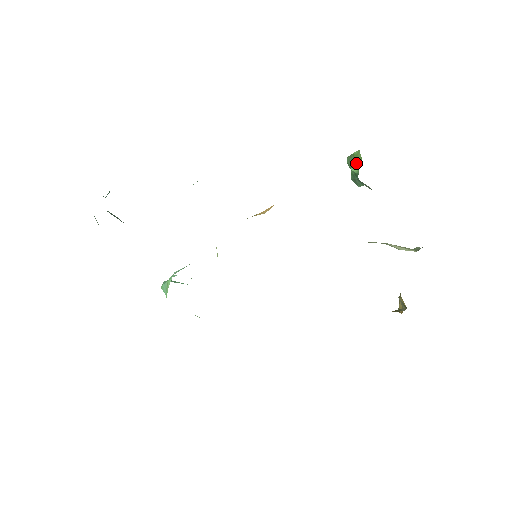
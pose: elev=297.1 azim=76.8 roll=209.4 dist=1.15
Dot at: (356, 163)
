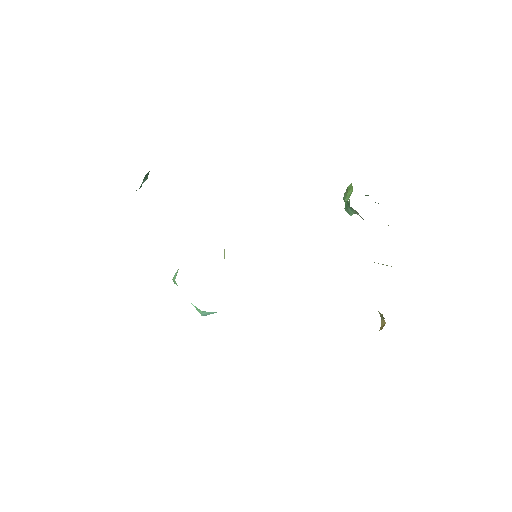
Dot at: (349, 194)
